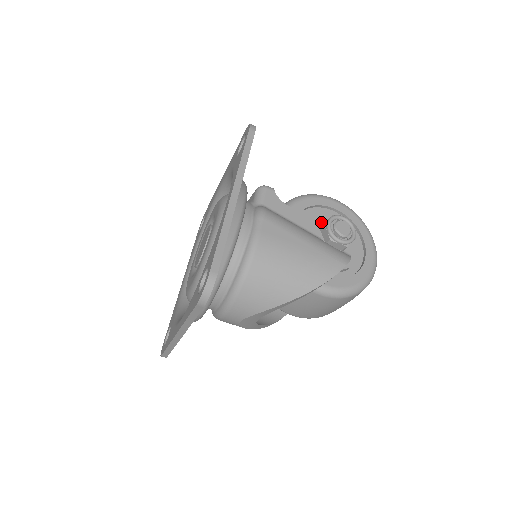
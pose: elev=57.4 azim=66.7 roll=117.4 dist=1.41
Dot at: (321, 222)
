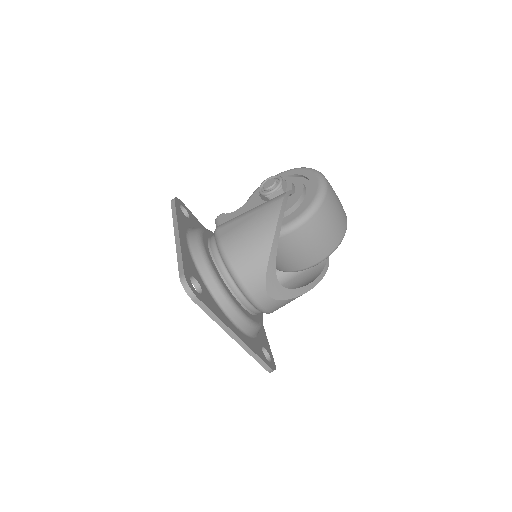
Dot at: occluded
